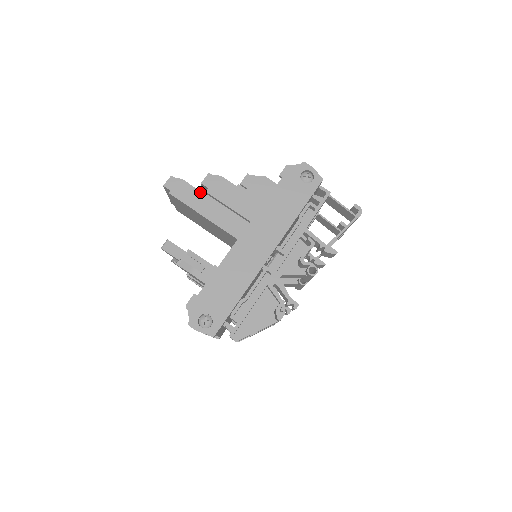
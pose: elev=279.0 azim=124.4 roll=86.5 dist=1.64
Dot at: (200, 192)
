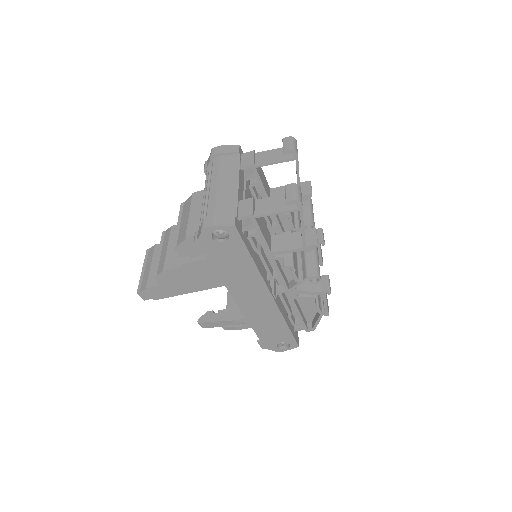
Dot at: (168, 284)
